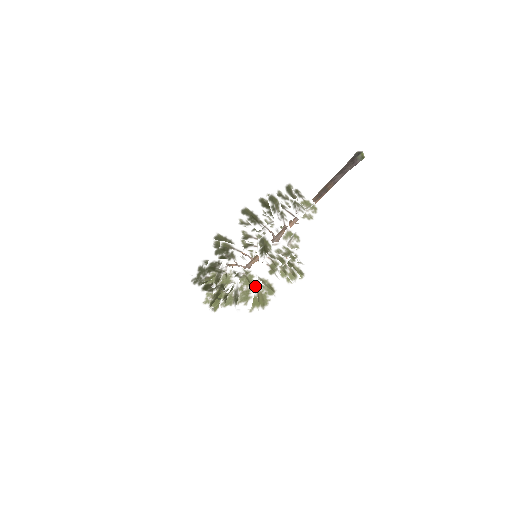
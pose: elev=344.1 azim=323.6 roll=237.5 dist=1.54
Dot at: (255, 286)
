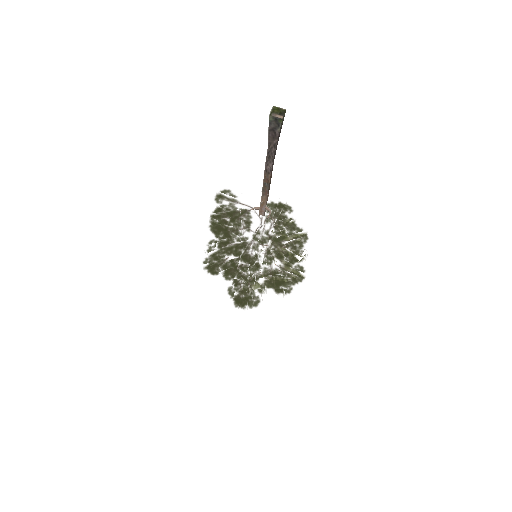
Dot at: occluded
